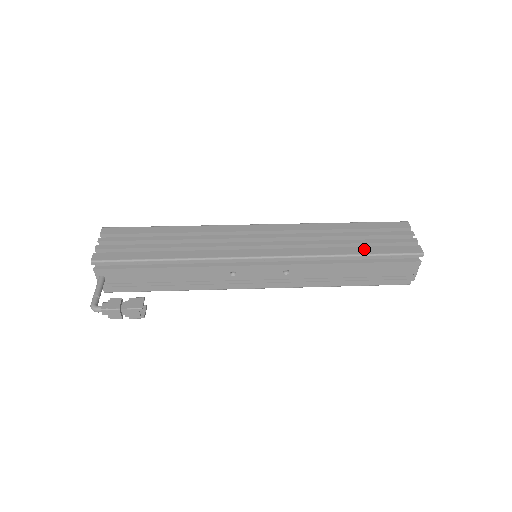
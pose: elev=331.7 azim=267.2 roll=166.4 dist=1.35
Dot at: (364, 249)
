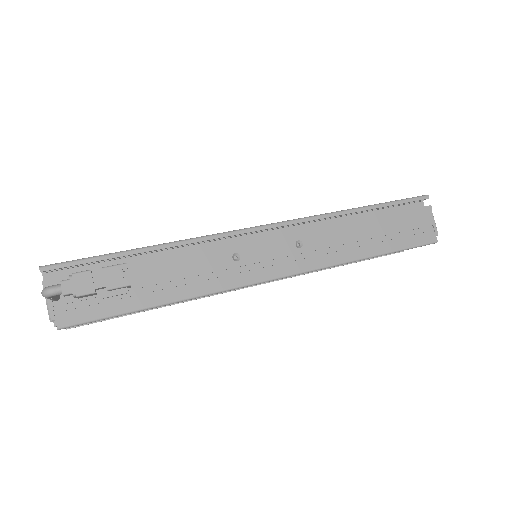
Dot at: occluded
